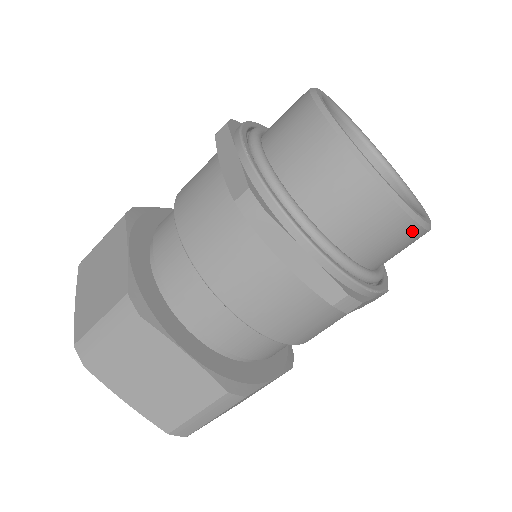
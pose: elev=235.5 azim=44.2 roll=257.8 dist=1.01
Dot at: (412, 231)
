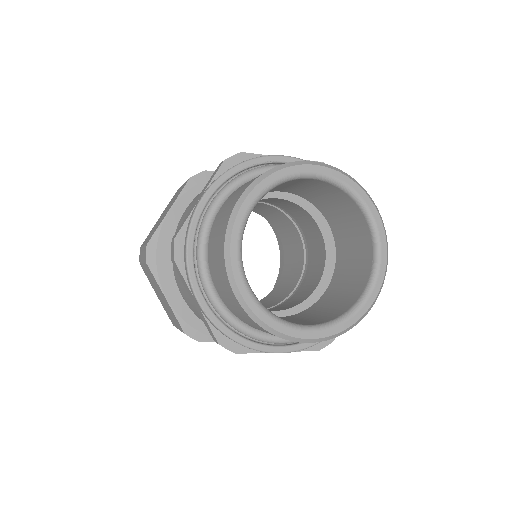
Dot at: occluded
